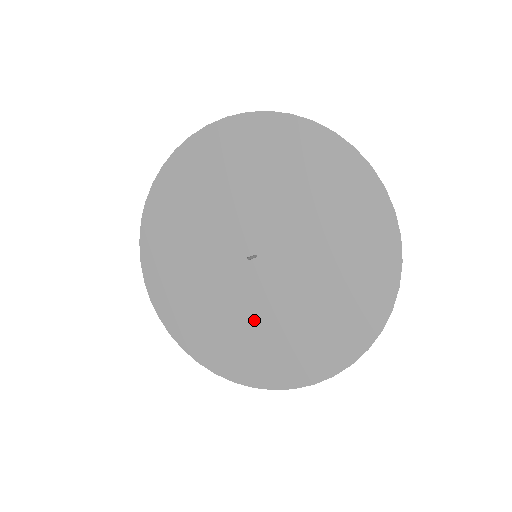
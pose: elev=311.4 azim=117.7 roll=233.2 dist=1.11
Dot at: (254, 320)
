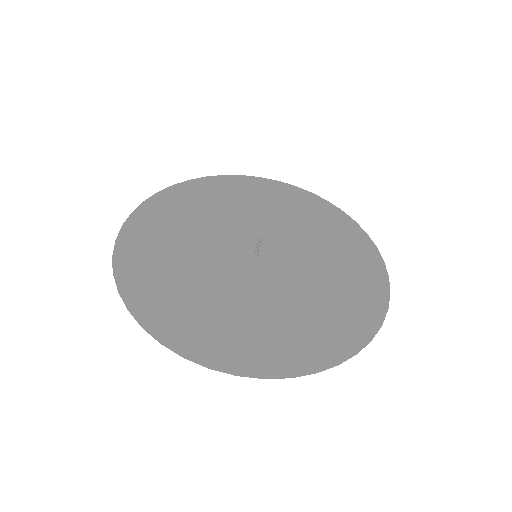
Dot at: (291, 302)
